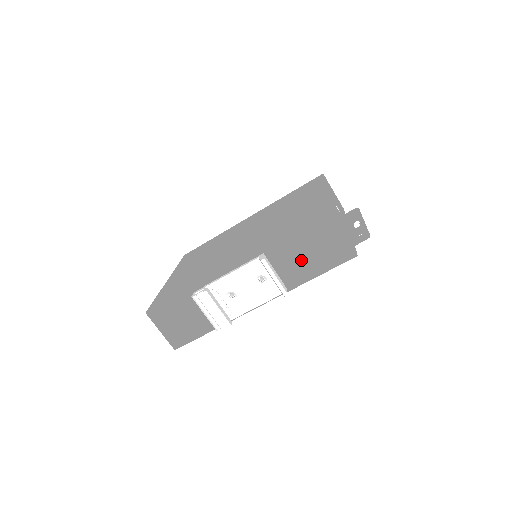
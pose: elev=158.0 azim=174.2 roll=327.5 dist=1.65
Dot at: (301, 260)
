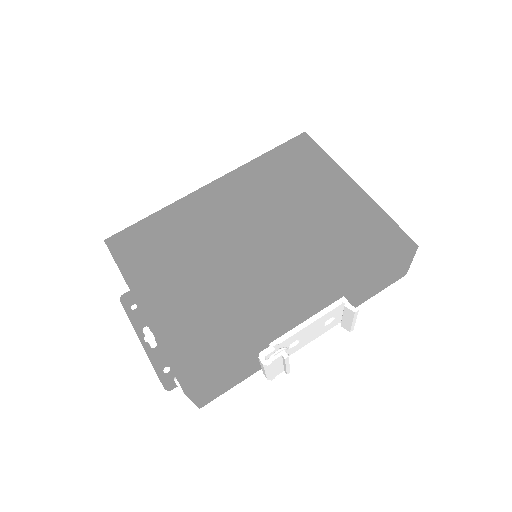
Dot at: (368, 291)
